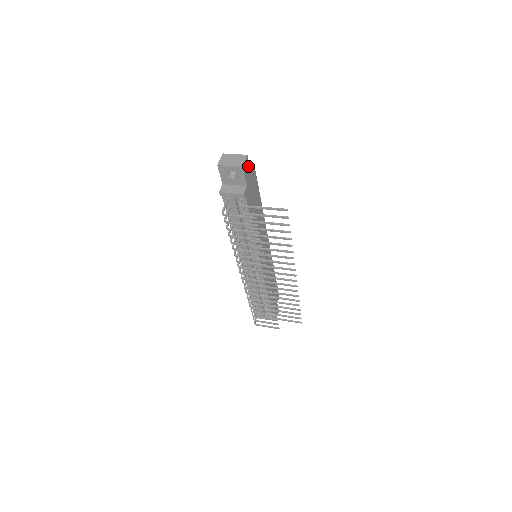
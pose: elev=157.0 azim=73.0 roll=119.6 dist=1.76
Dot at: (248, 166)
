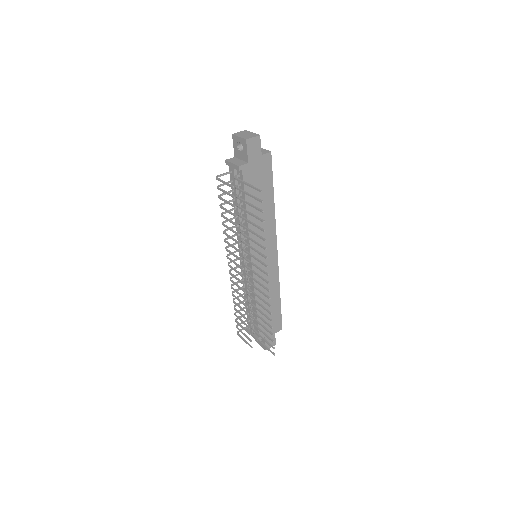
Dot at: (258, 147)
